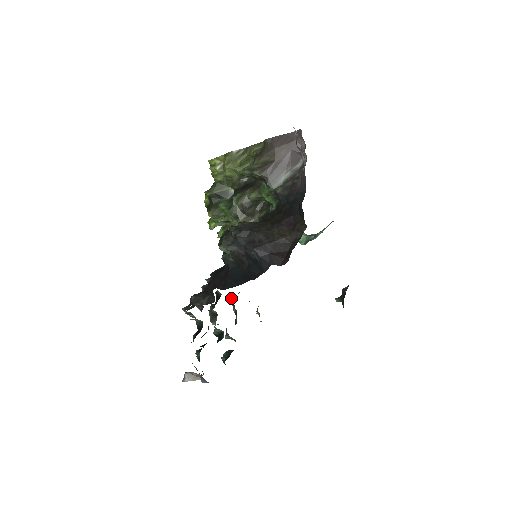
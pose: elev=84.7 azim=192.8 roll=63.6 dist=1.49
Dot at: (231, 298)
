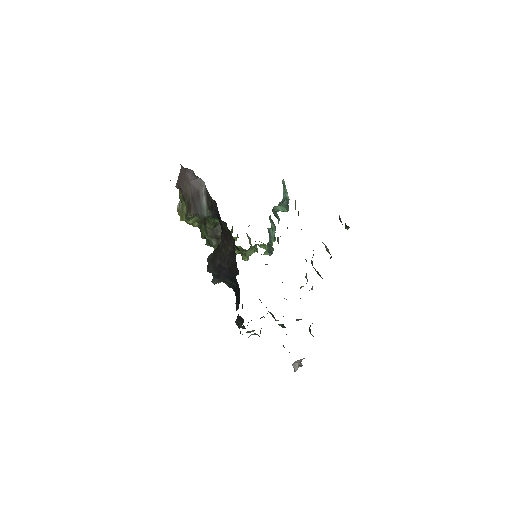
Dot at: occluded
